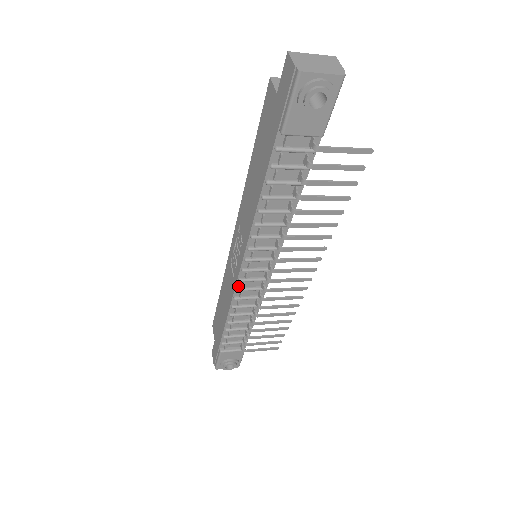
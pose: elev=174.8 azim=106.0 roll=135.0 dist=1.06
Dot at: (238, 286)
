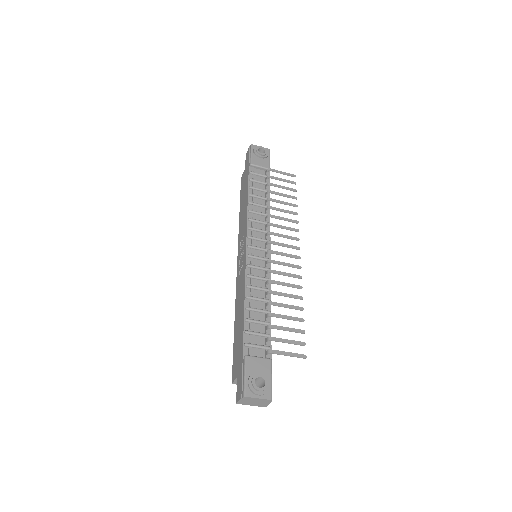
Dot at: (248, 264)
